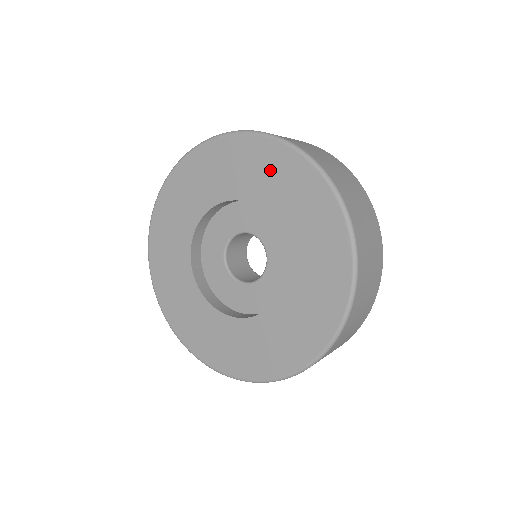
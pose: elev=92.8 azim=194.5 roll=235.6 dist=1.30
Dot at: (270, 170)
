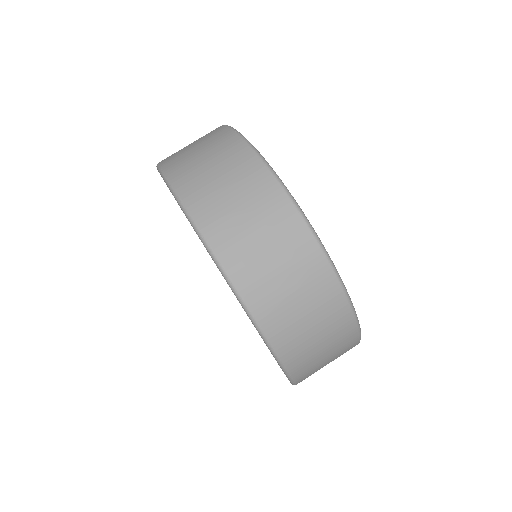
Dot at: occluded
